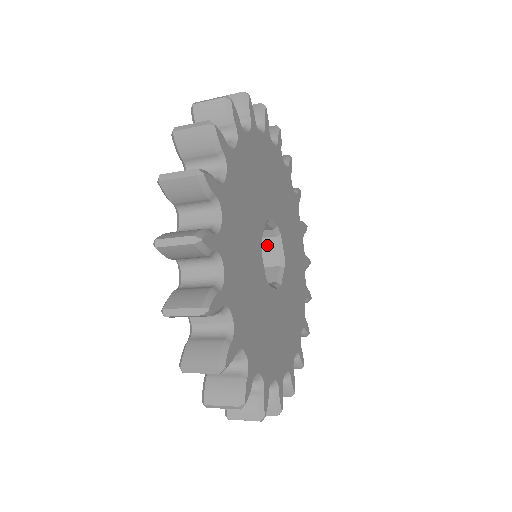
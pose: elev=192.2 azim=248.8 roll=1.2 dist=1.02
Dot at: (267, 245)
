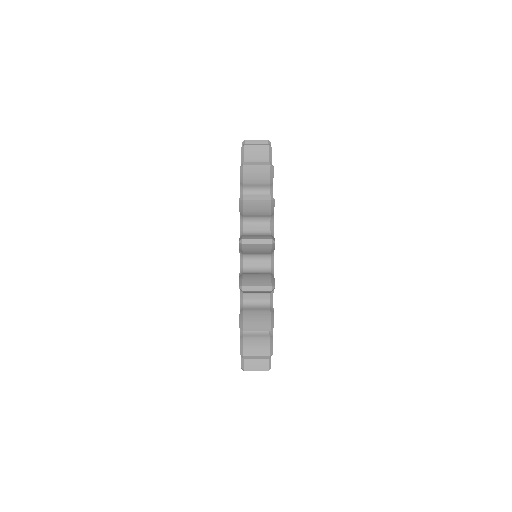
Dot at: occluded
